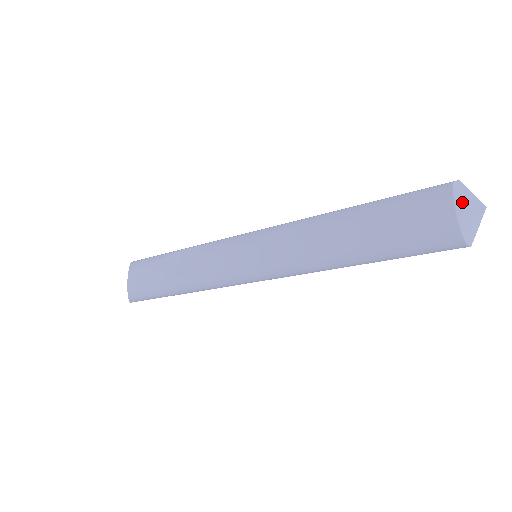
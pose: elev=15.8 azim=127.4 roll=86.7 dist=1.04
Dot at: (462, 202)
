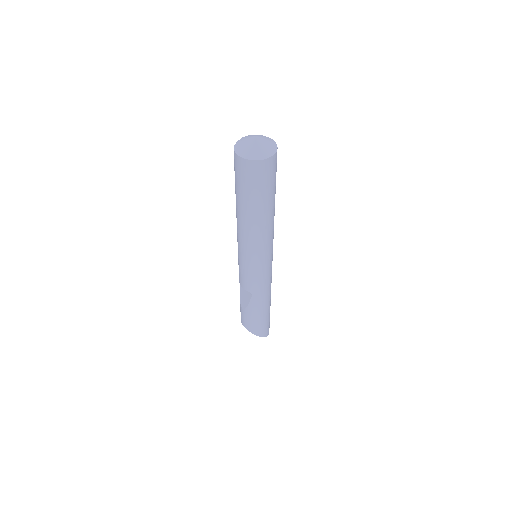
Dot at: (241, 150)
